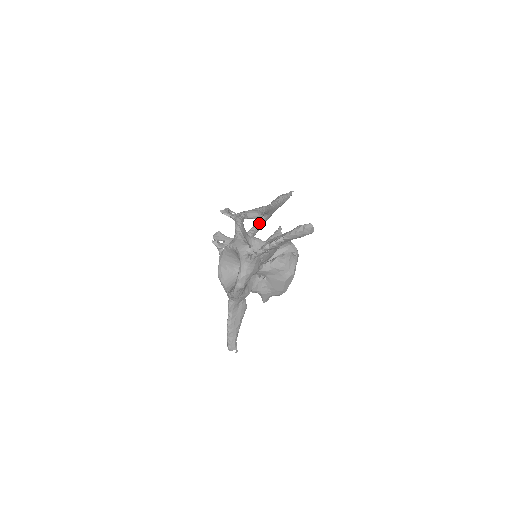
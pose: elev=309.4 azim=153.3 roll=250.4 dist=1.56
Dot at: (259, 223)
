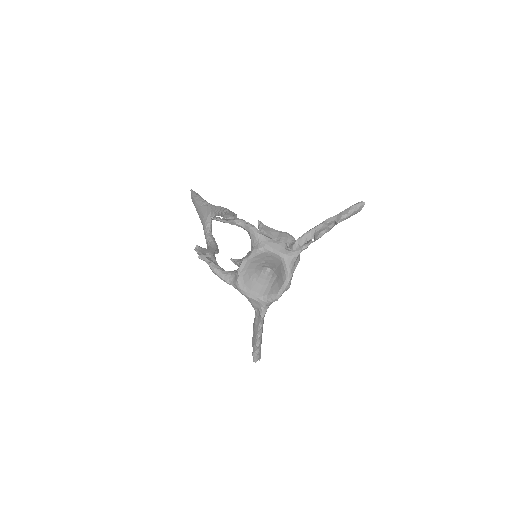
Dot at: (211, 227)
